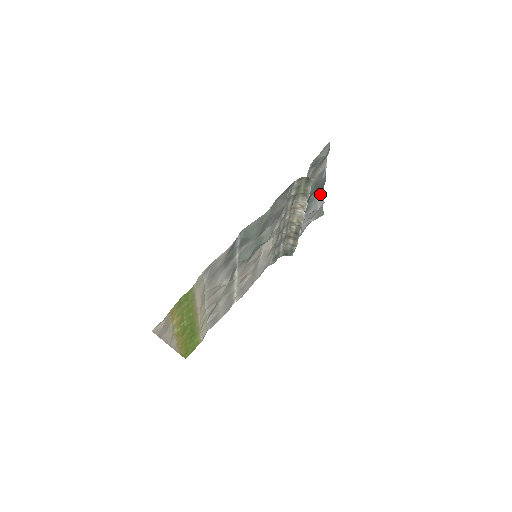
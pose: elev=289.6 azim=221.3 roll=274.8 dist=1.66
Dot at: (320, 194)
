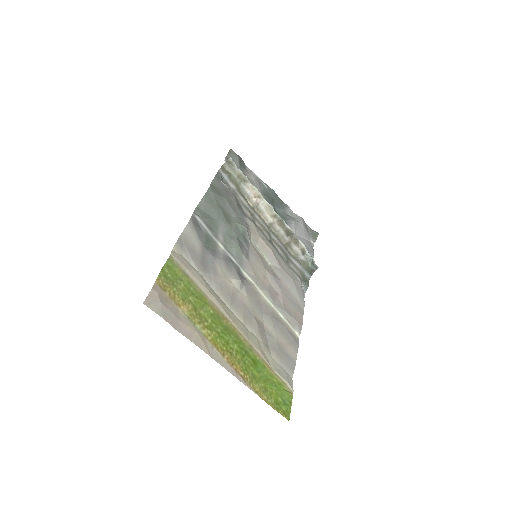
Dot at: (288, 211)
